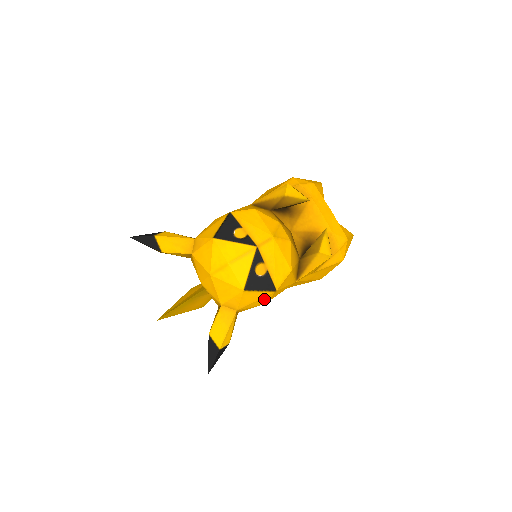
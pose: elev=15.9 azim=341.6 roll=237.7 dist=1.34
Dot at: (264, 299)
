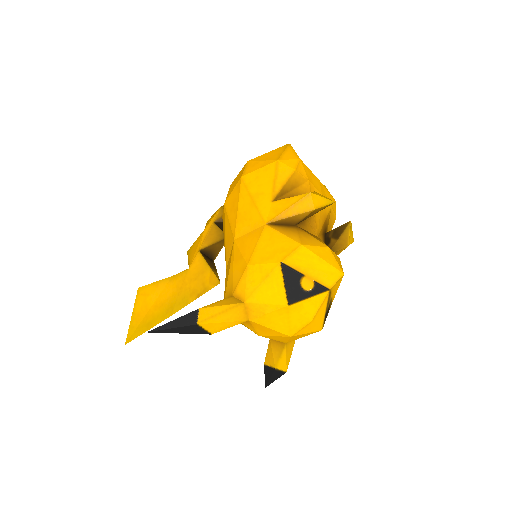
Dot at: occluded
